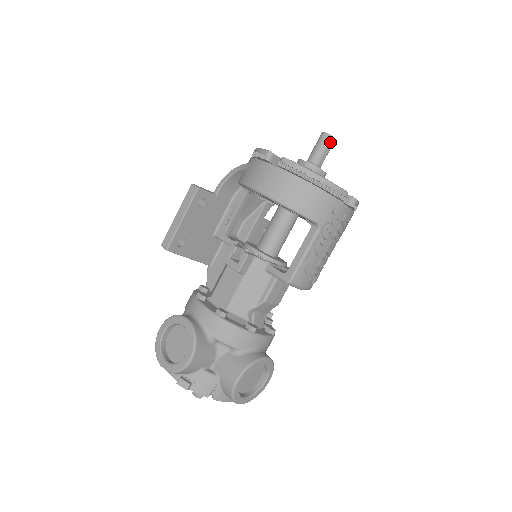
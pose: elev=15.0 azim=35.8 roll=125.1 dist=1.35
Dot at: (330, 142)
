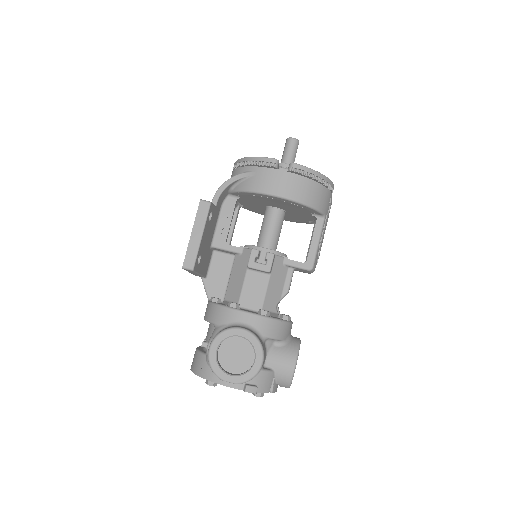
Dot at: occluded
